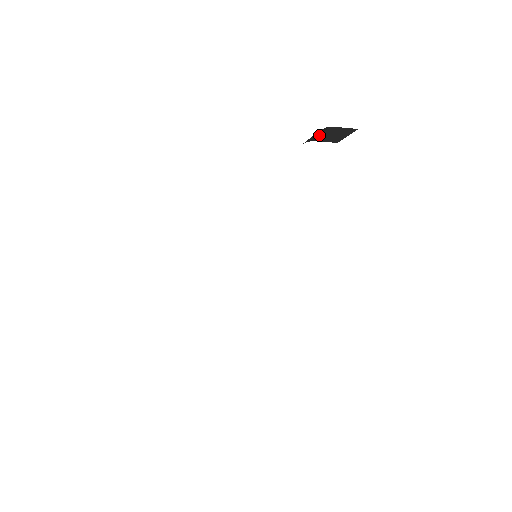
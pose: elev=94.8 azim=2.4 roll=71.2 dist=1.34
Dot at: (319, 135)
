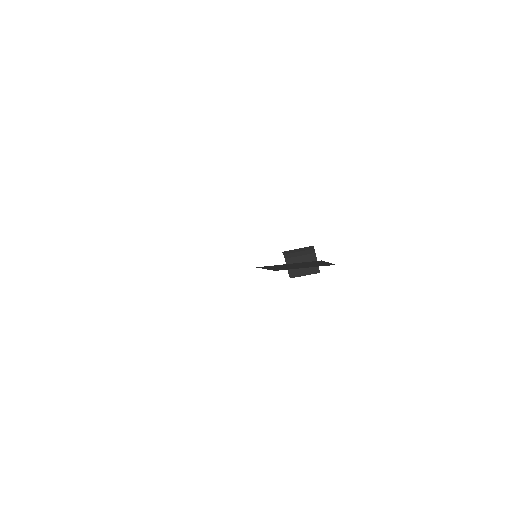
Dot at: (297, 256)
